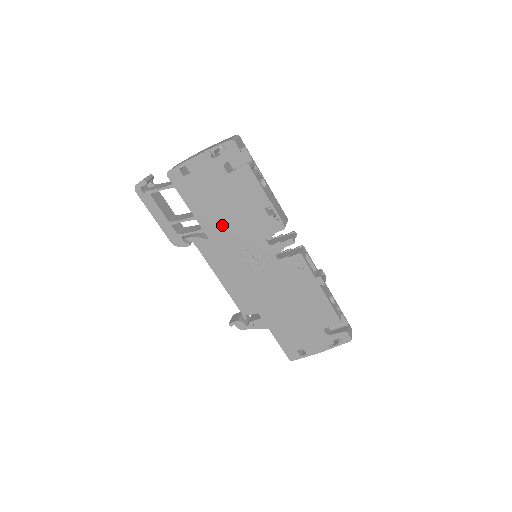
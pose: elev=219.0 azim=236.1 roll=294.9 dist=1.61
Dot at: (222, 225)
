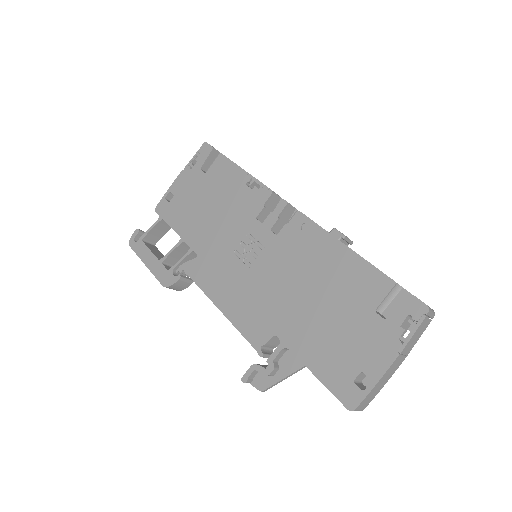
Dot at: (209, 231)
